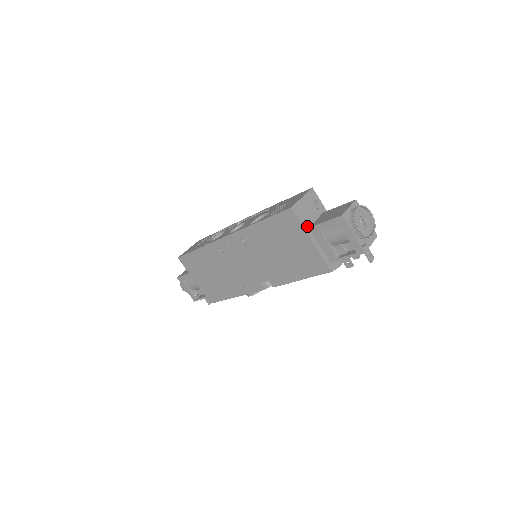
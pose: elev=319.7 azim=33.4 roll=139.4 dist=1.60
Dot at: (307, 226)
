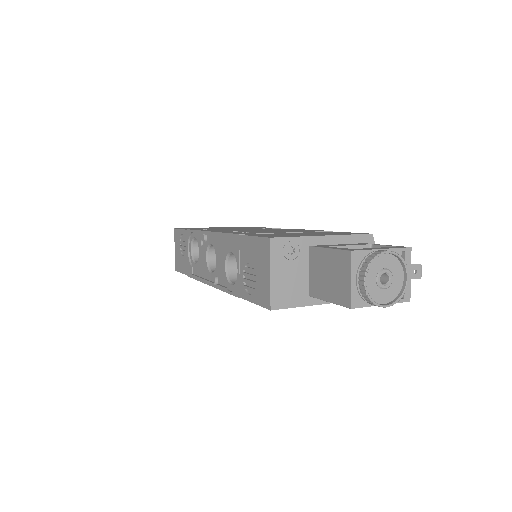
Dot at: (306, 298)
